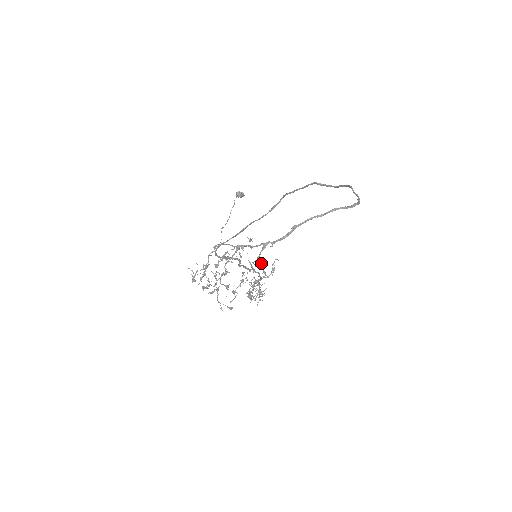
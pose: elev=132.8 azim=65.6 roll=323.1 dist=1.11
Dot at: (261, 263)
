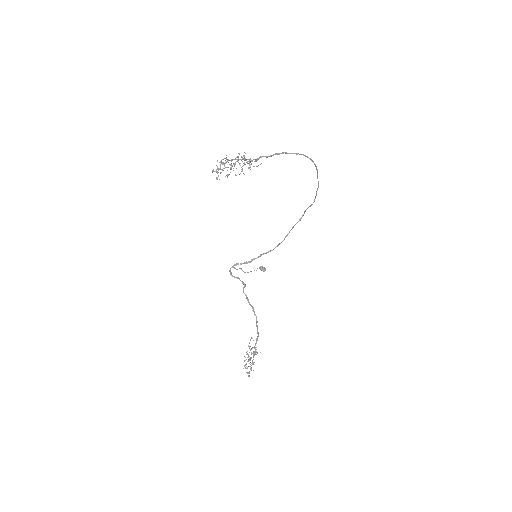
Dot at: occluded
